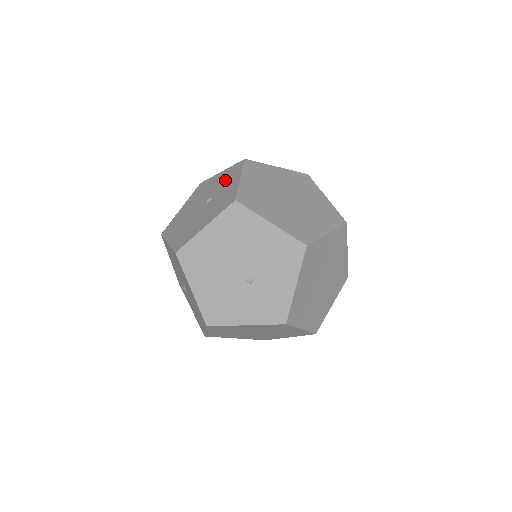
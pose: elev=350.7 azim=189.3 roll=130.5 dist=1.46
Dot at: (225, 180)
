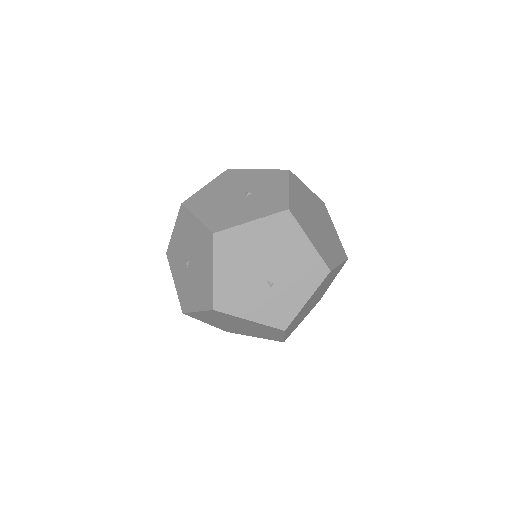
Dot at: (267, 181)
